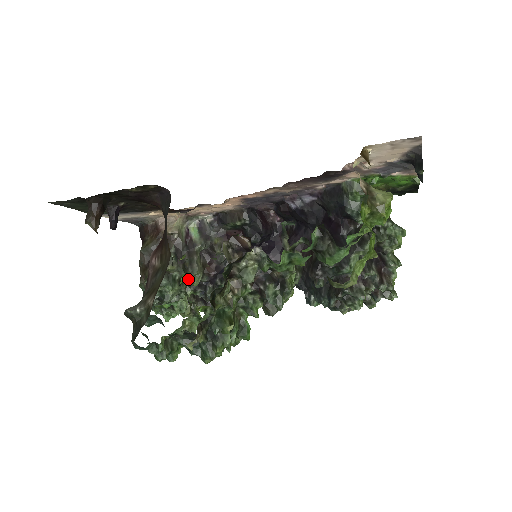
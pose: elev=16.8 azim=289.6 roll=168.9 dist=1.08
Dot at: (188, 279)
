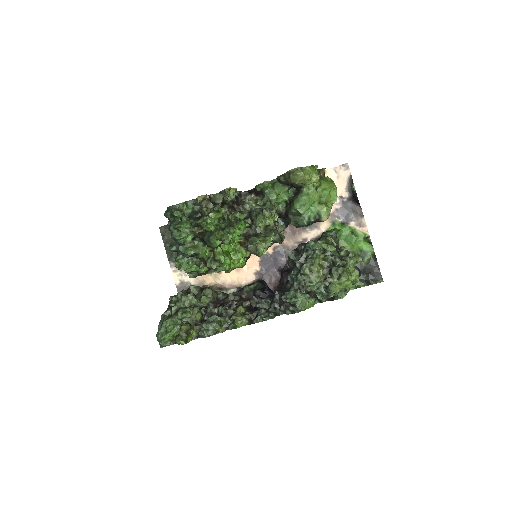
Dot at: occluded
